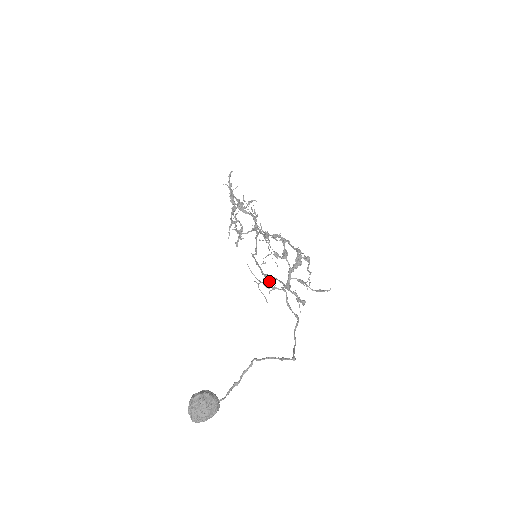
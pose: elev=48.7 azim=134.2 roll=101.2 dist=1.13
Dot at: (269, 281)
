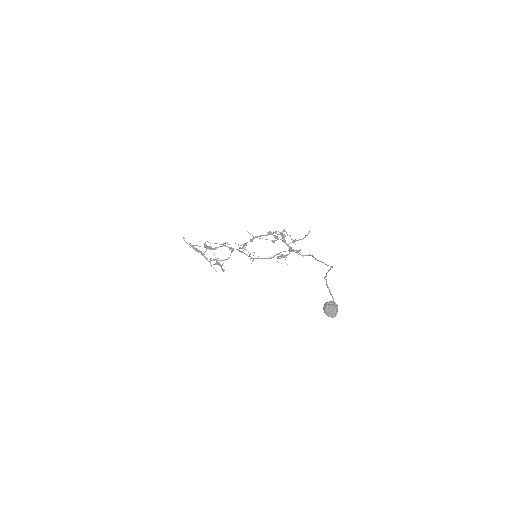
Dot at: (281, 256)
